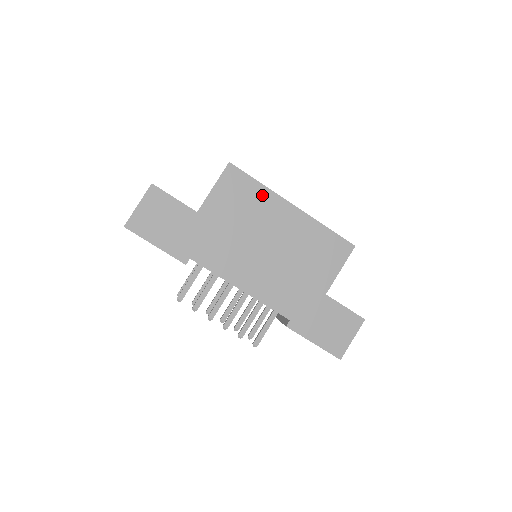
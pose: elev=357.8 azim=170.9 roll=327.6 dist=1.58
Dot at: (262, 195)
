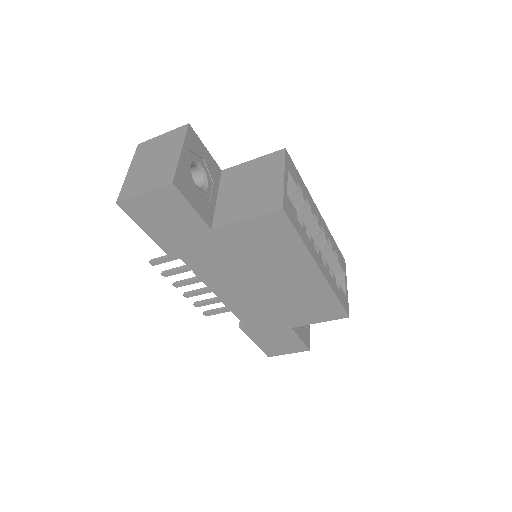
Dot at: (295, 250)
